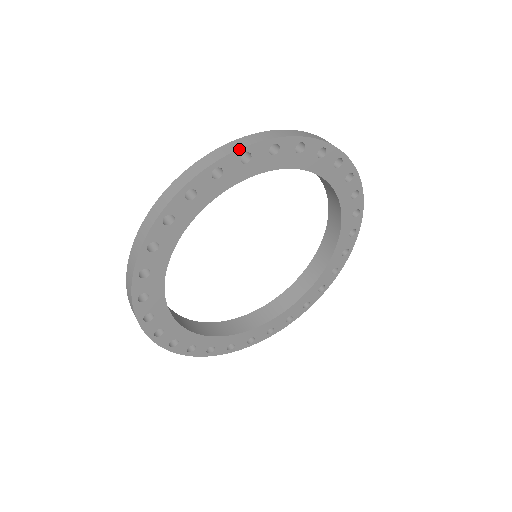
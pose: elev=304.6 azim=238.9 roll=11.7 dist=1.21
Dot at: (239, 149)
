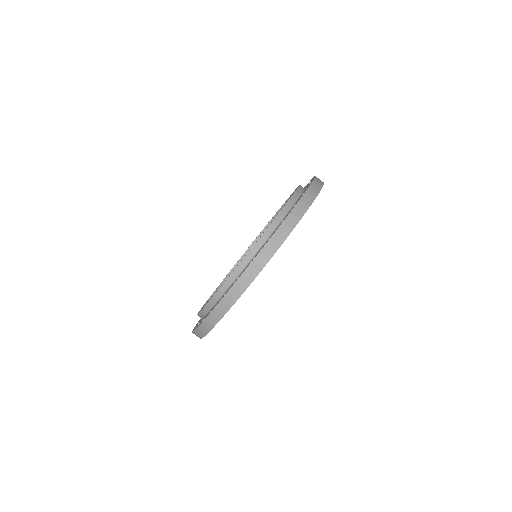
Dot at: (292, 230)
